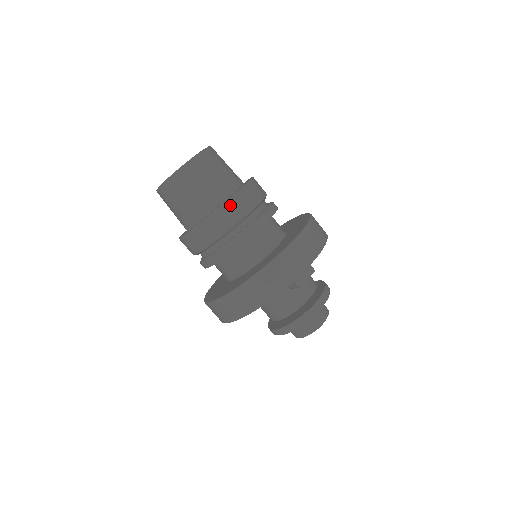
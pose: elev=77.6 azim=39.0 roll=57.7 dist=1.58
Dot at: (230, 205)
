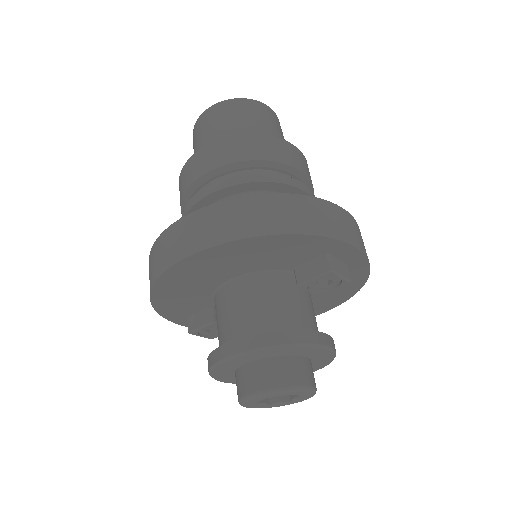
Dot at: (291, 148)
